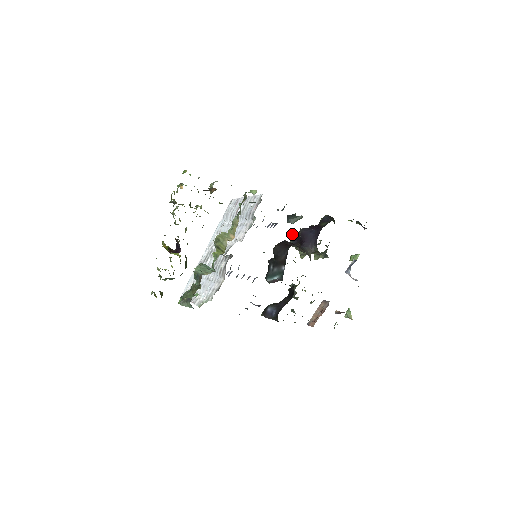
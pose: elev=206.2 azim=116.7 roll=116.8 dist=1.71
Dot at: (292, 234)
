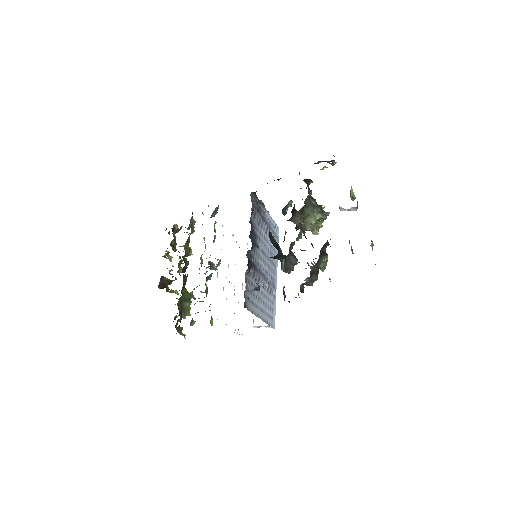
Dot at: occluded
